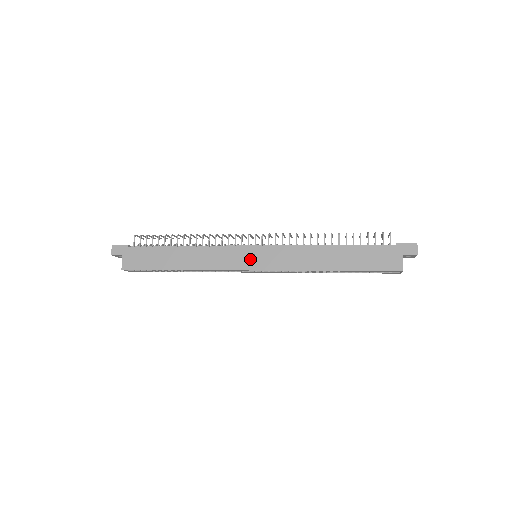
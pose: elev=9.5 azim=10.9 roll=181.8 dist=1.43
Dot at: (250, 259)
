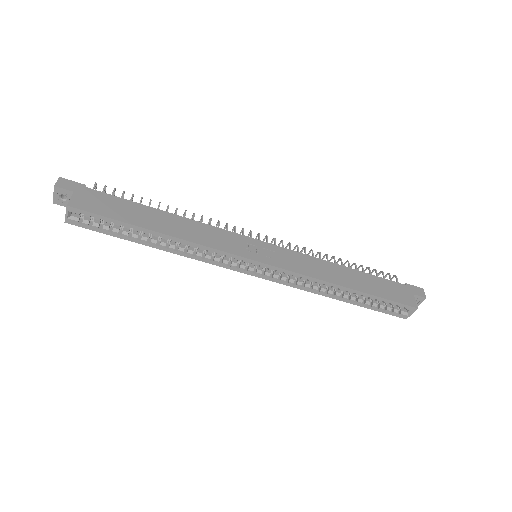
Dot at: (256, 250)
